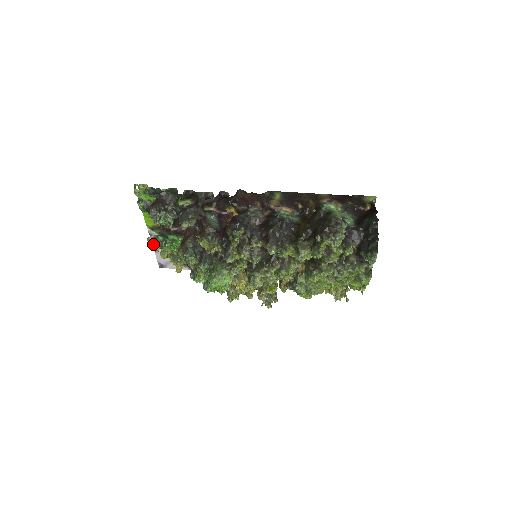
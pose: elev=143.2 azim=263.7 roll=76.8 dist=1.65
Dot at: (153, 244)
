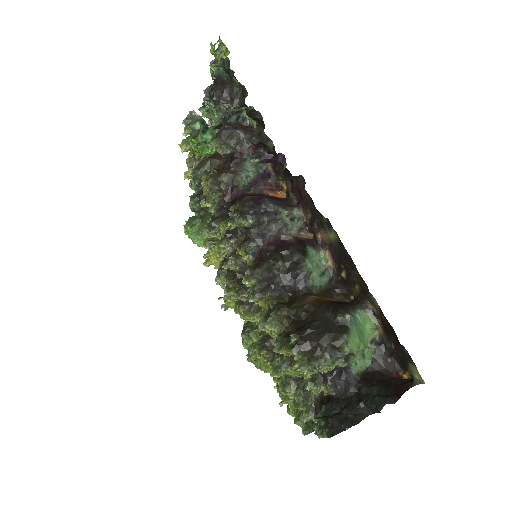
Dot at: (186, 123)
